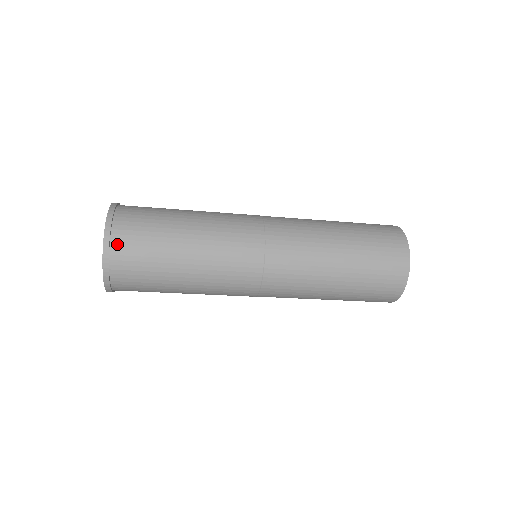
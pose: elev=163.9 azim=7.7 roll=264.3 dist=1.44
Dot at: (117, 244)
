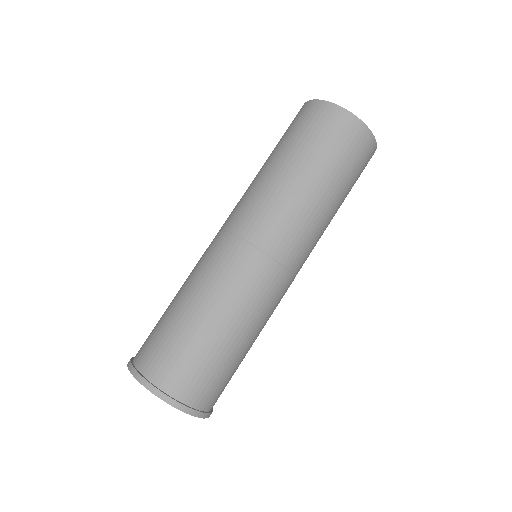
Dot at: (191, 399)
